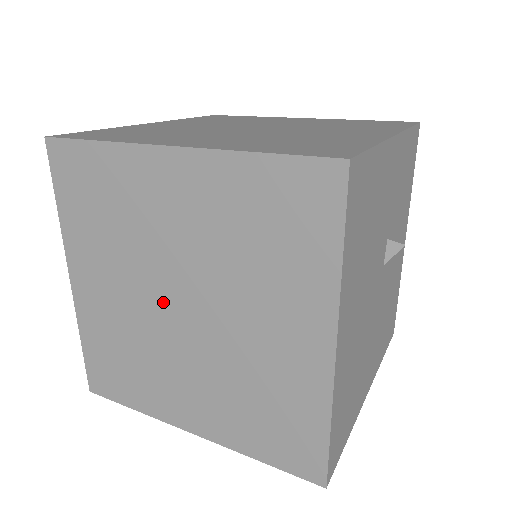
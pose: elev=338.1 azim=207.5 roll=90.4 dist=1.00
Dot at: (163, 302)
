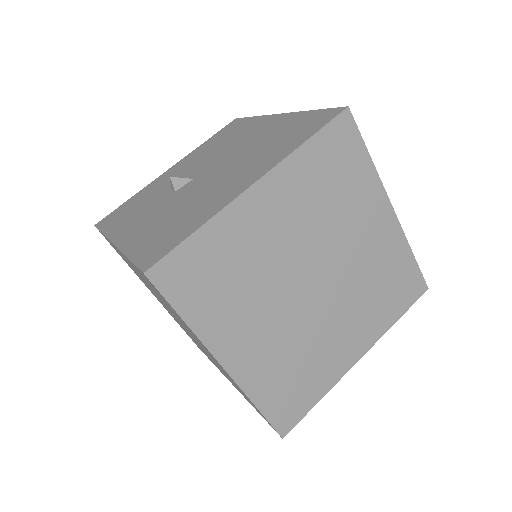
Dot at: (171, 312)
